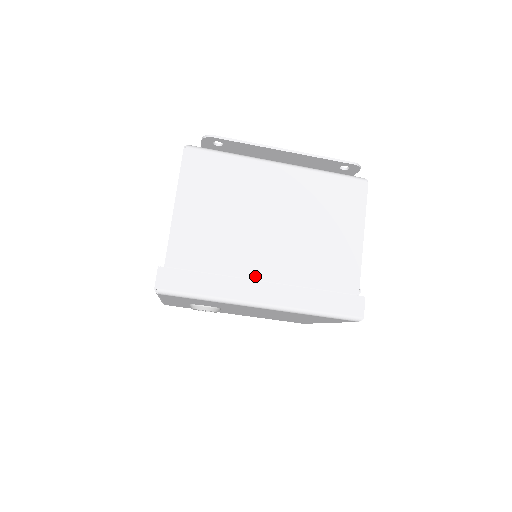
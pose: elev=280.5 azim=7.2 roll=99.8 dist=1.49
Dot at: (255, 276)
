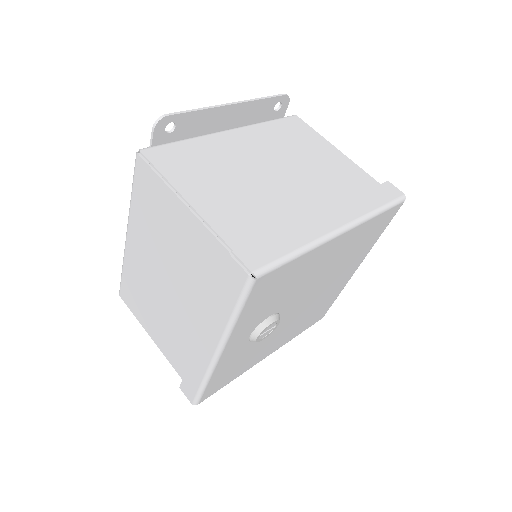
Dot at: (309, 214)
